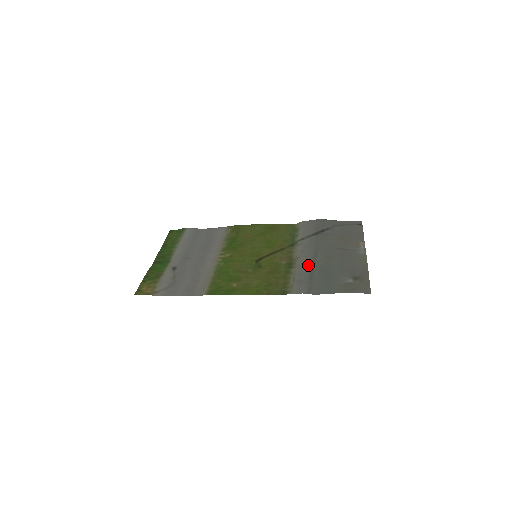
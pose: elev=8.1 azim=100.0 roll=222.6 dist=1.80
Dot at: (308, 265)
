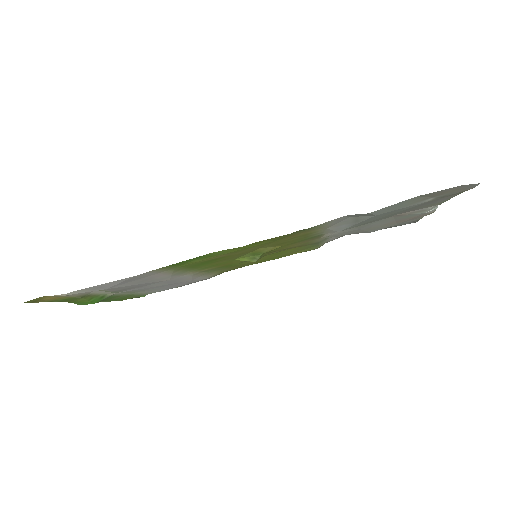
Dot at: occluded
